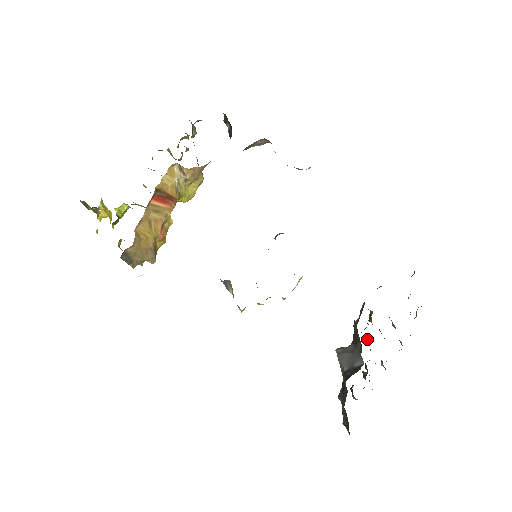
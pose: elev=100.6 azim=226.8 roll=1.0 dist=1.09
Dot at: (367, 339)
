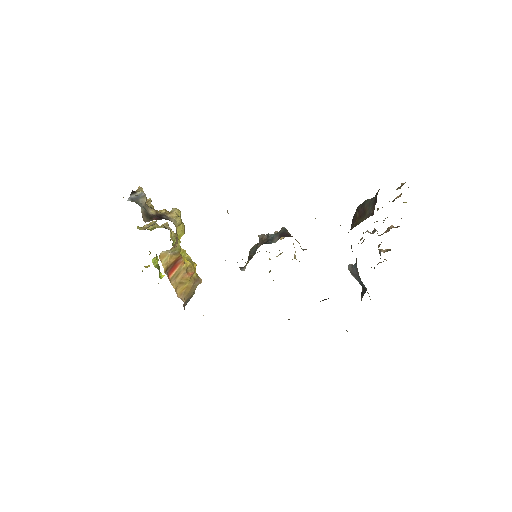
Dot at: occluded
